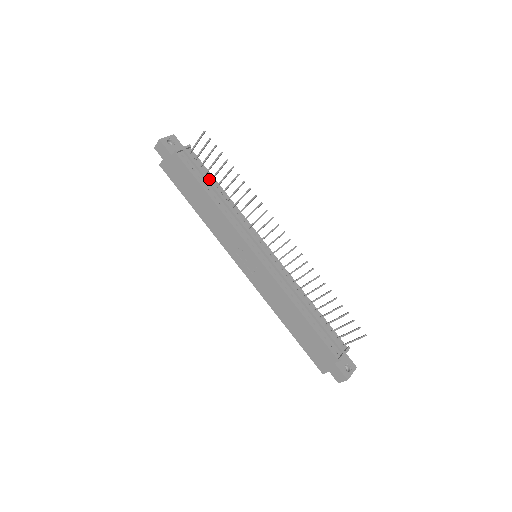
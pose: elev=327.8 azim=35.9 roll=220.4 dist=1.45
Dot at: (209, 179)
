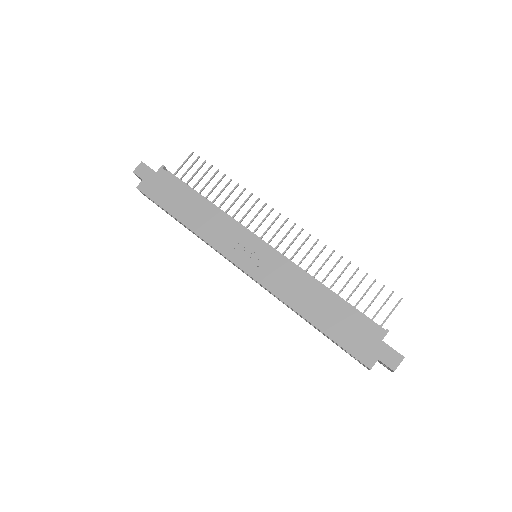
Dot at: (196, 192)
